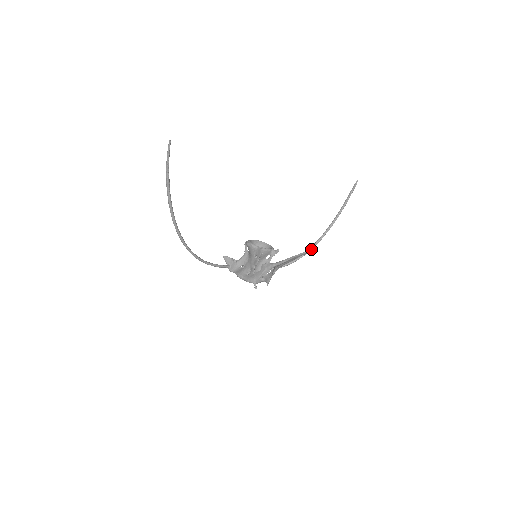
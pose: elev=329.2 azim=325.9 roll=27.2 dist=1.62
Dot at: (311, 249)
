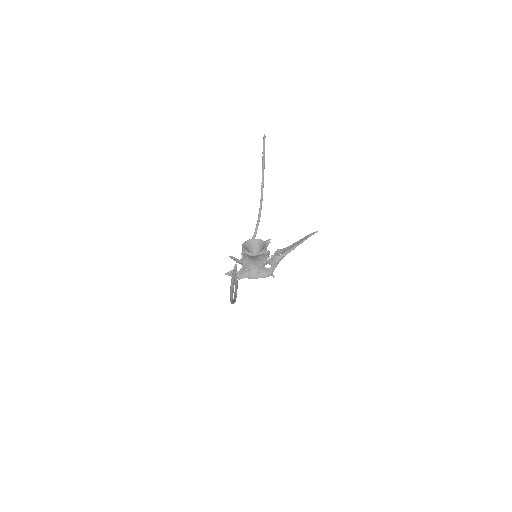
Dot at: occluded
